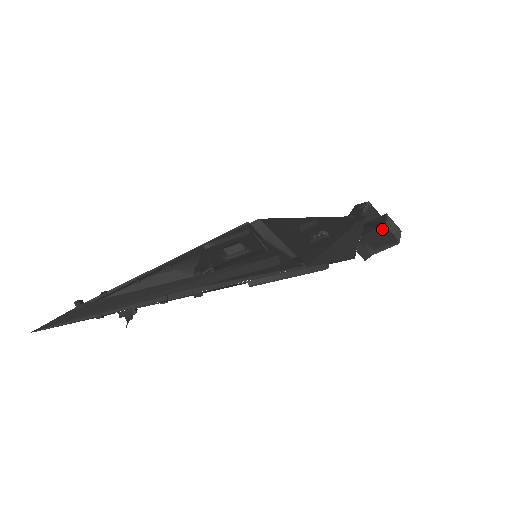
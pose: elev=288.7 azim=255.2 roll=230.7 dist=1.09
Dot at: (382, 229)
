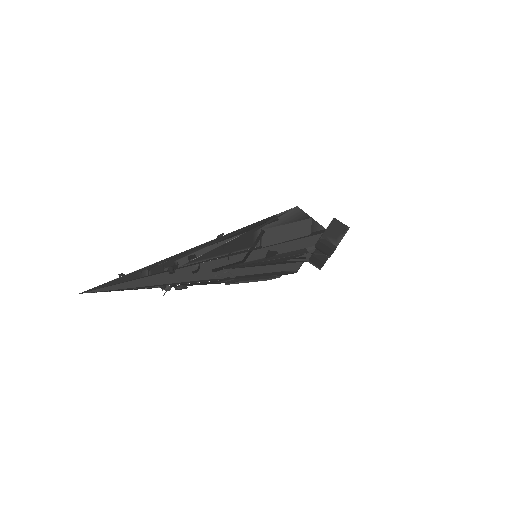
Dot at: (334, 221)
